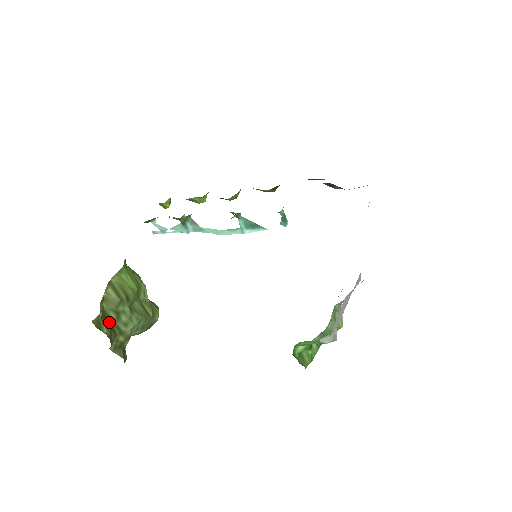
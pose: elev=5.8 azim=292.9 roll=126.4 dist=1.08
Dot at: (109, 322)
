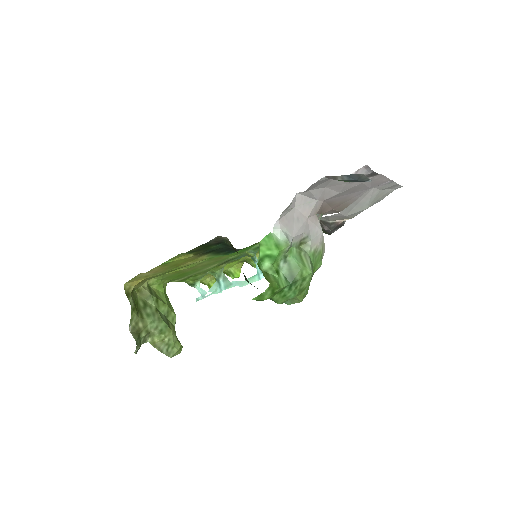
Dot at: (136, 306)
